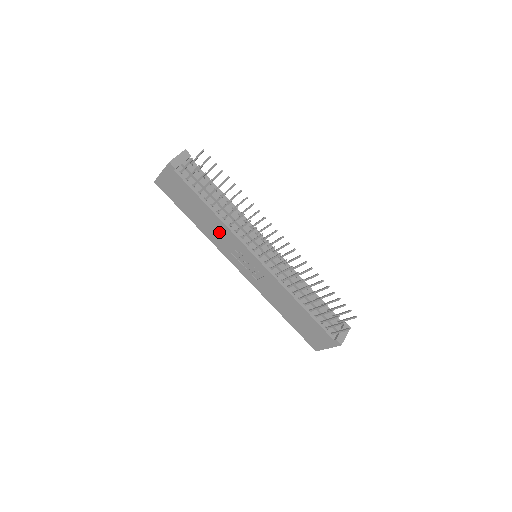
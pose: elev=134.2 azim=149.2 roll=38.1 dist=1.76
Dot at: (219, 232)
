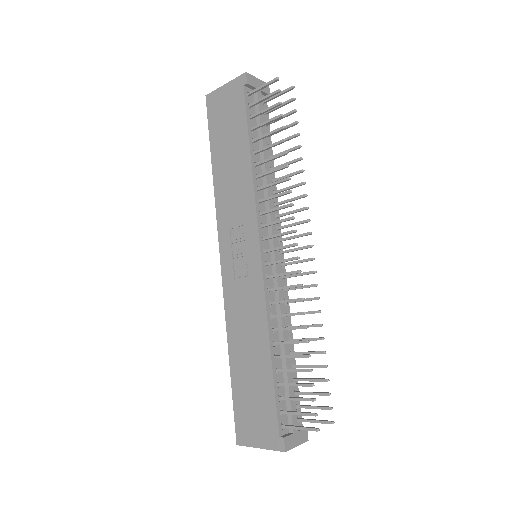
Dot at: (237, 192)
